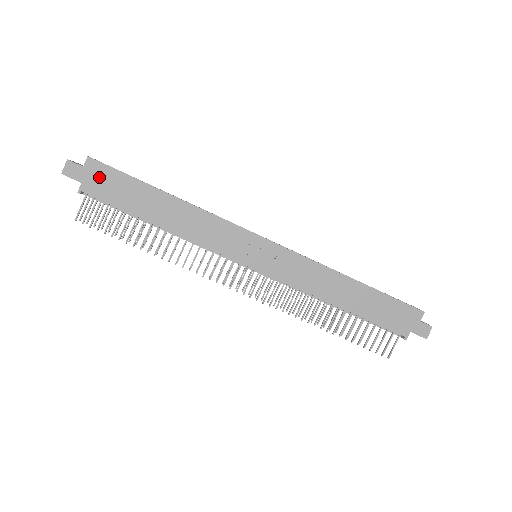
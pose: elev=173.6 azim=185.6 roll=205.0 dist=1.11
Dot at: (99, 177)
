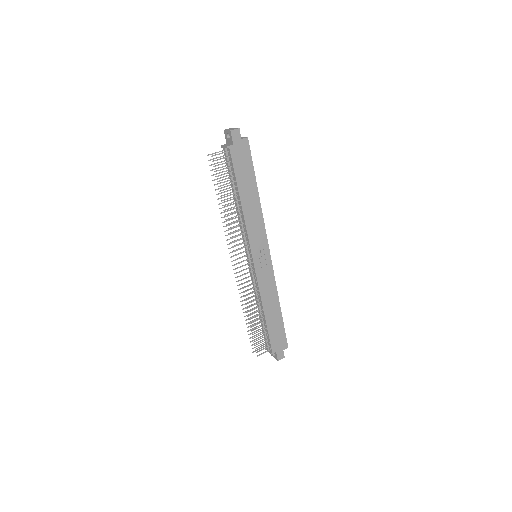
Dot at: (242, 151)
